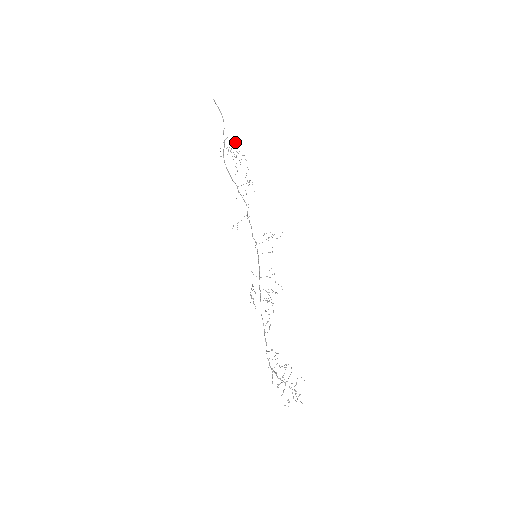
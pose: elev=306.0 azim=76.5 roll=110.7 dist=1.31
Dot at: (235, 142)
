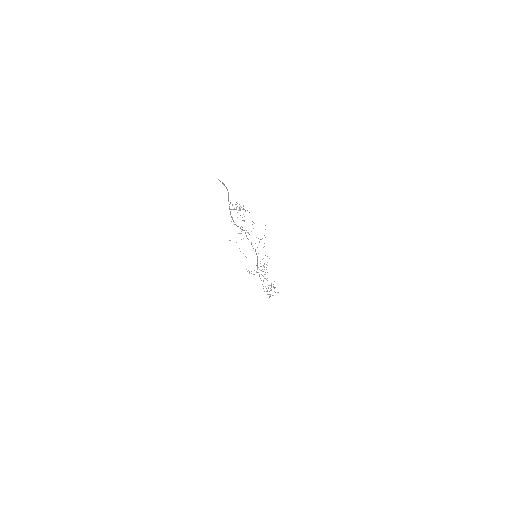
Dot at: occluded
